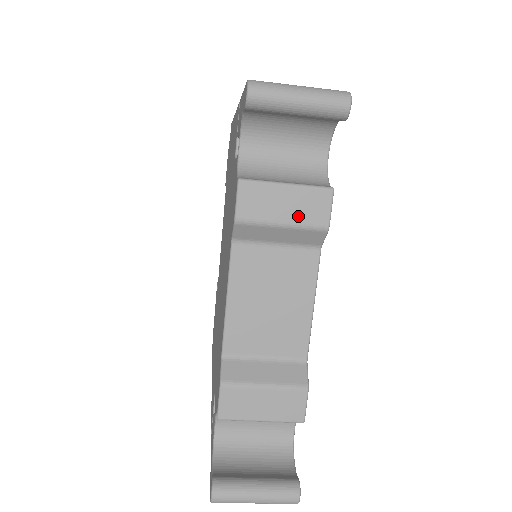
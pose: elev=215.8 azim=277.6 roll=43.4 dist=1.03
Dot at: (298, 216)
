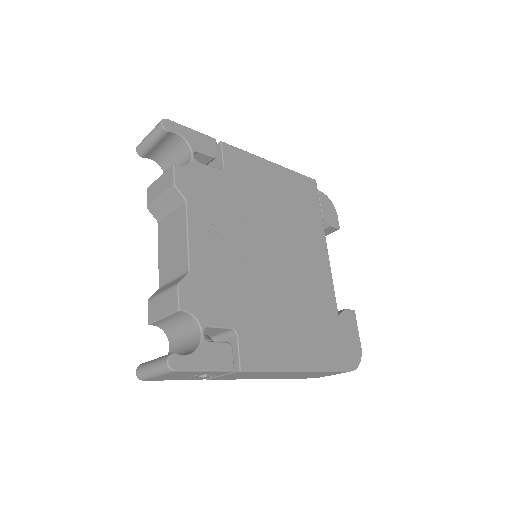
Dot at: (164, 188)
